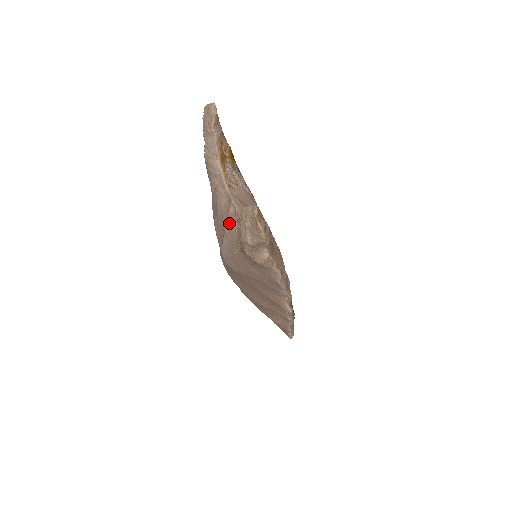
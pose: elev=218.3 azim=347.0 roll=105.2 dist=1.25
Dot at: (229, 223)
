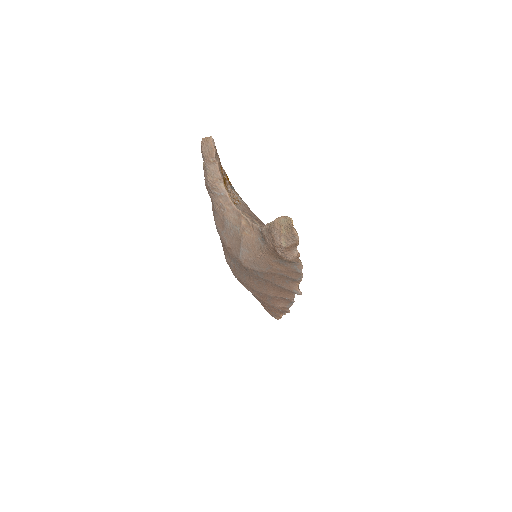
Dot at: (245, 233)
